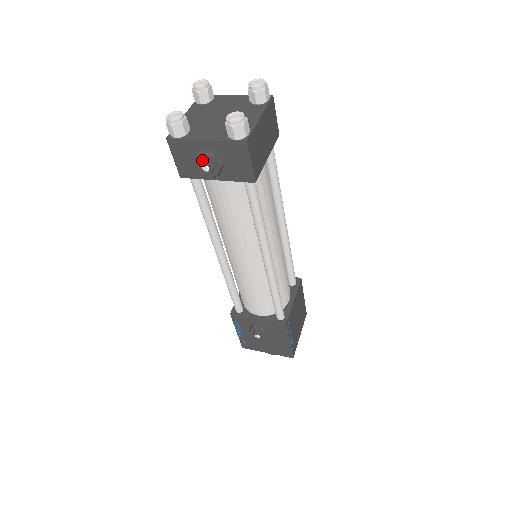
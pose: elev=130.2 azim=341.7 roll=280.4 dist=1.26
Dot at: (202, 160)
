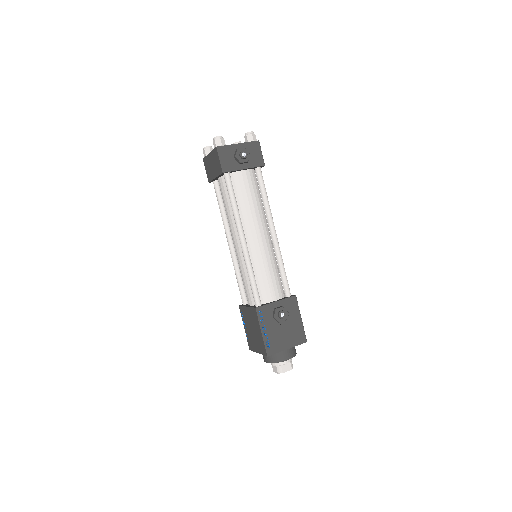
Dot at: (240, 151)
